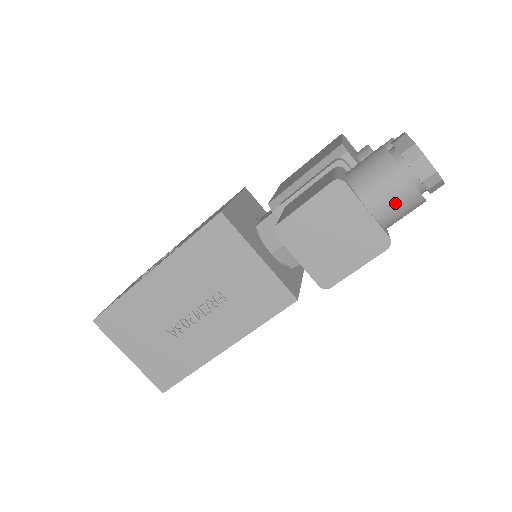
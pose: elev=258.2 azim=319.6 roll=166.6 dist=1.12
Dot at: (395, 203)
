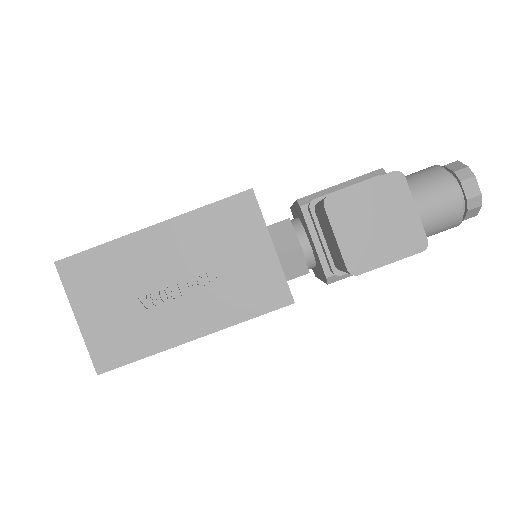
Dot at: (441, 211)
